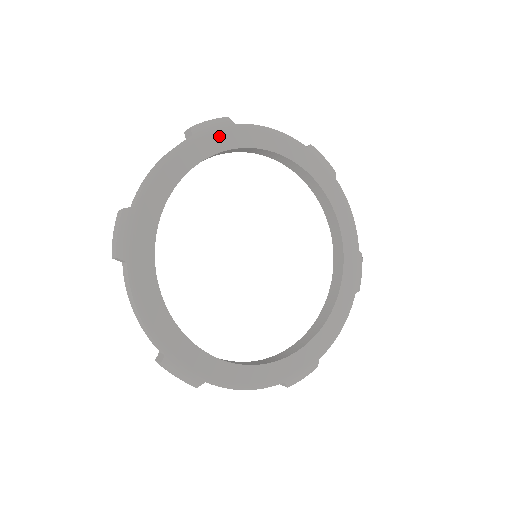
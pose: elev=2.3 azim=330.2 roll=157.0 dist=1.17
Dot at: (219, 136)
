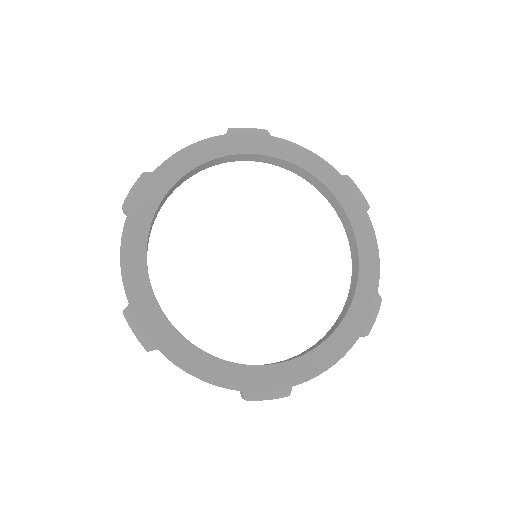
Dot at: (251, 141)
